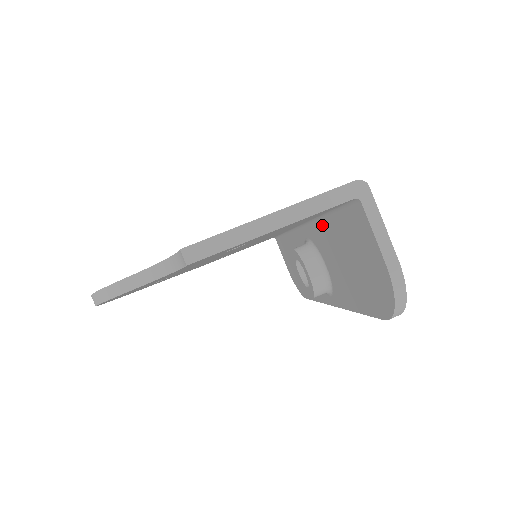
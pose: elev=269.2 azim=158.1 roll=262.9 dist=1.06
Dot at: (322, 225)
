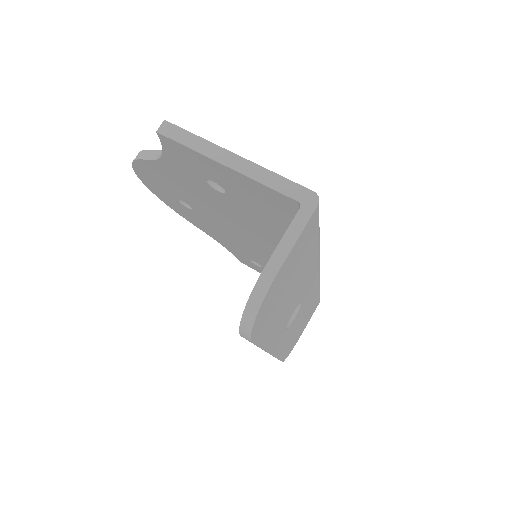
Dot at: occluded
